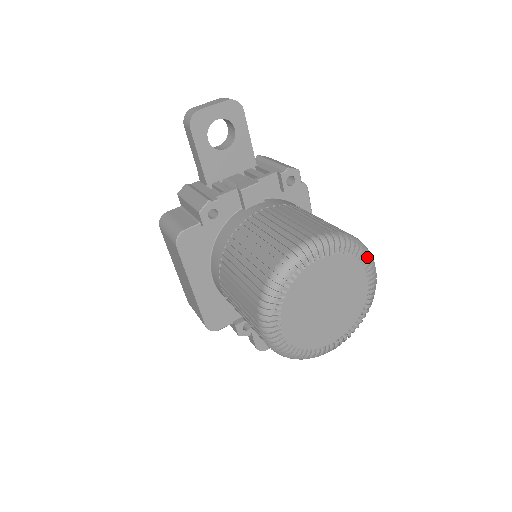
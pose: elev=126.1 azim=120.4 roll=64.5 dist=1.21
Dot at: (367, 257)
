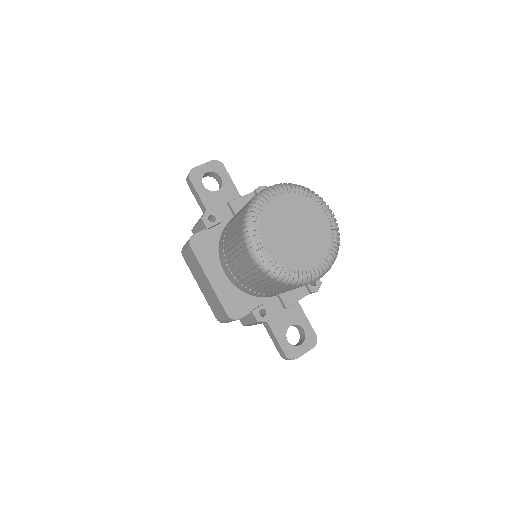
Dot at: (318, 197)
